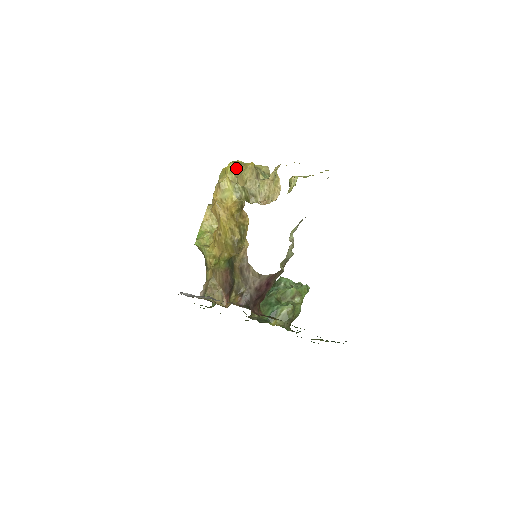
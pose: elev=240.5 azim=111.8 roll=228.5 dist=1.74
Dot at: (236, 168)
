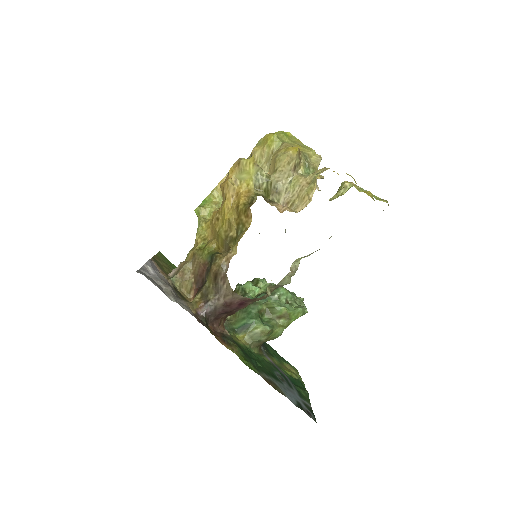
Dot at: (278, 144)
